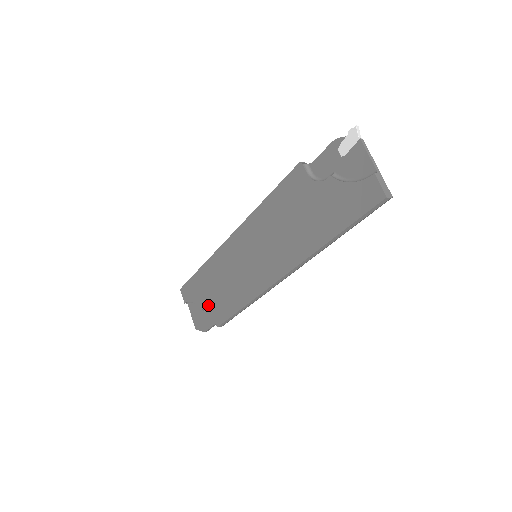
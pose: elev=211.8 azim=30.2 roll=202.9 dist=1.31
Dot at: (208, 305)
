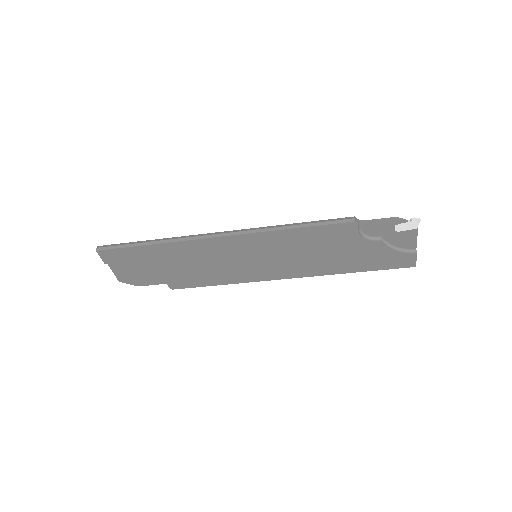
Dot at: (159, 274)
